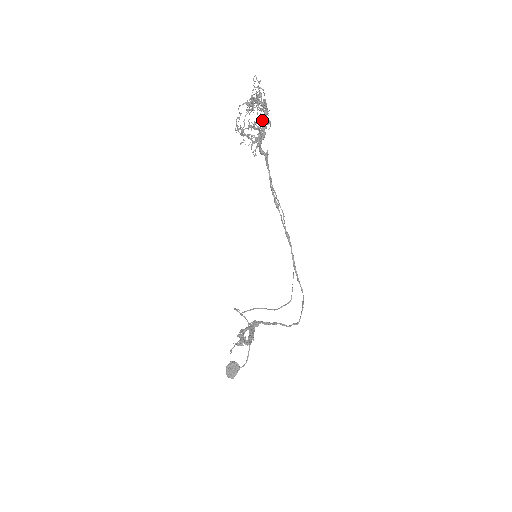
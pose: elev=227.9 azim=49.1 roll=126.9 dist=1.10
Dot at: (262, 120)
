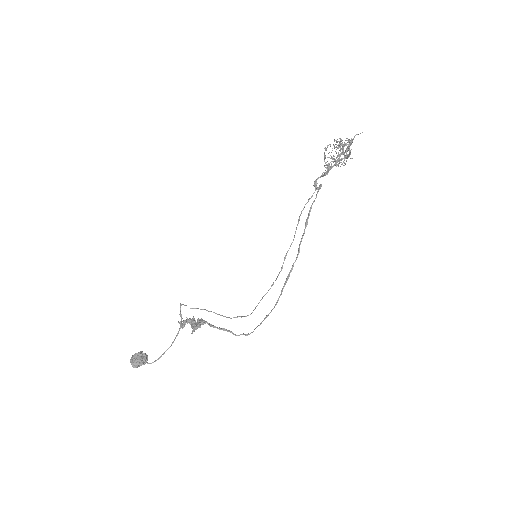
Dot at: (347, 155)
